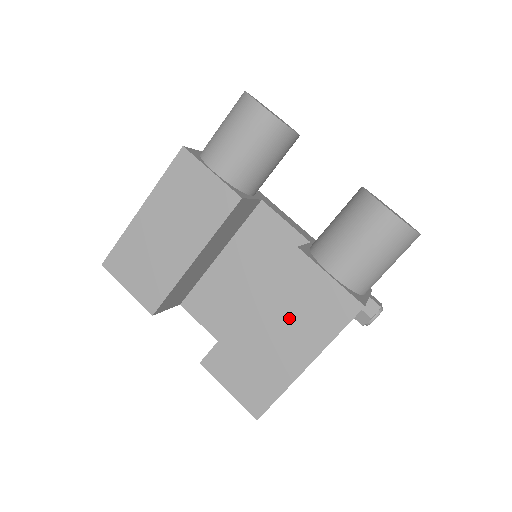
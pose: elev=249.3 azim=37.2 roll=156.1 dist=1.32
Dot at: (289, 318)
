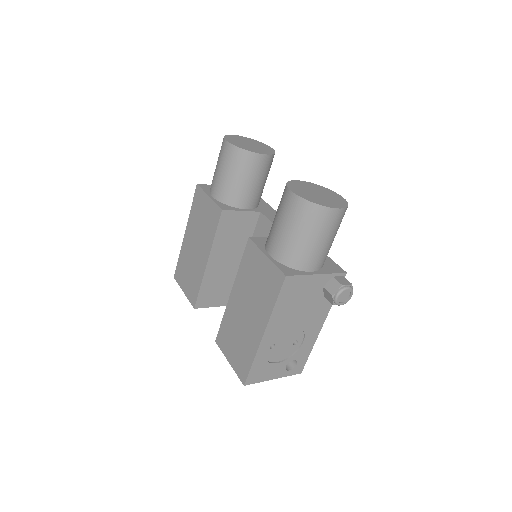
Dot at: (250, 296)
